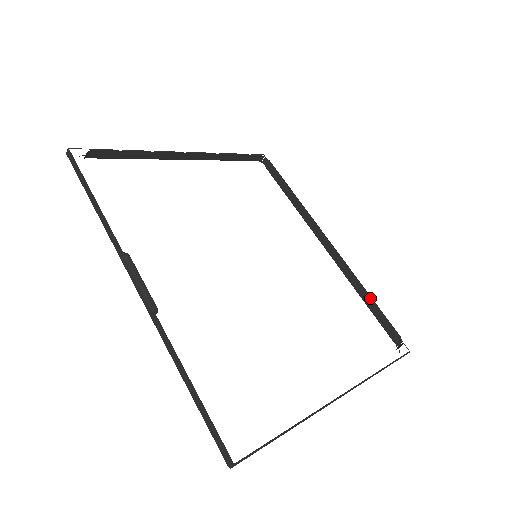
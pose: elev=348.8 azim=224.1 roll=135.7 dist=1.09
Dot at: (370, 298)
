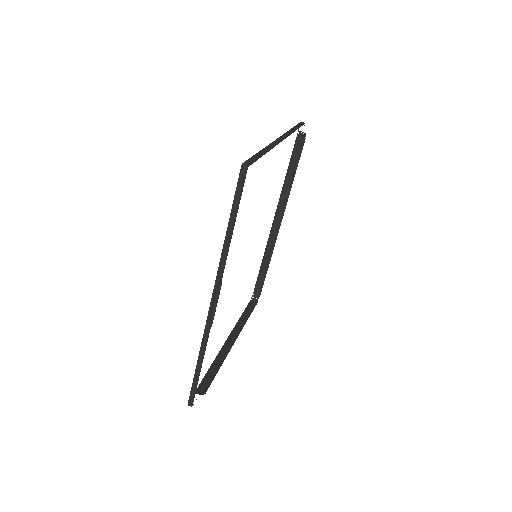
Dot at: (267, 269)
